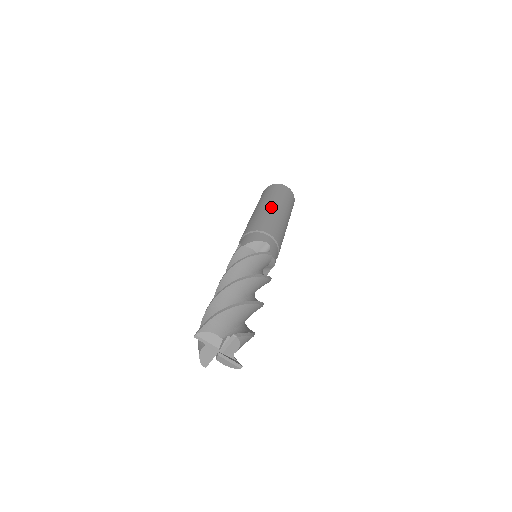
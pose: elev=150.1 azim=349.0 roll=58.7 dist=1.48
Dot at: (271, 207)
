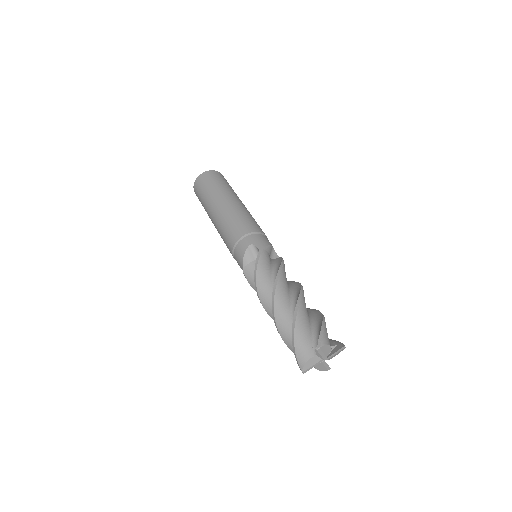
Dot at: (241, 203)
